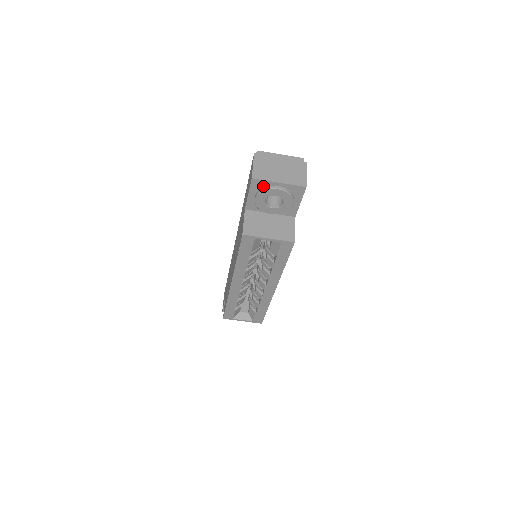
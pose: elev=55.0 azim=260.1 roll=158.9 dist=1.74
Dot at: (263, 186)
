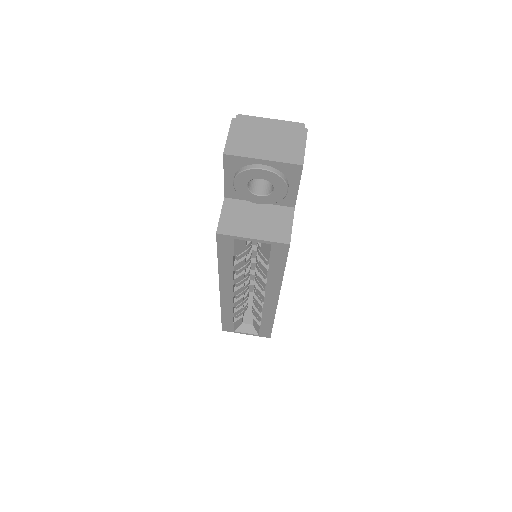
Dot at: (241, 165)
